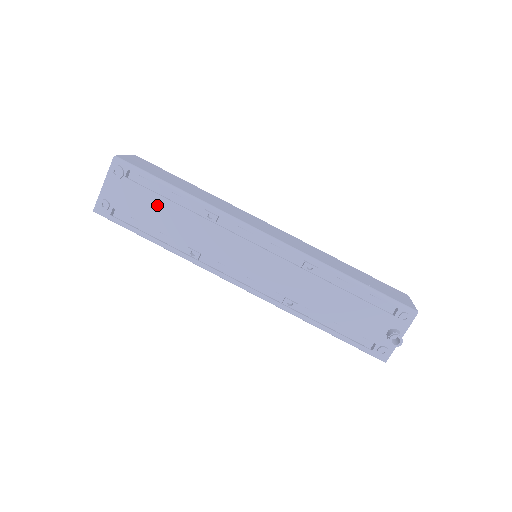
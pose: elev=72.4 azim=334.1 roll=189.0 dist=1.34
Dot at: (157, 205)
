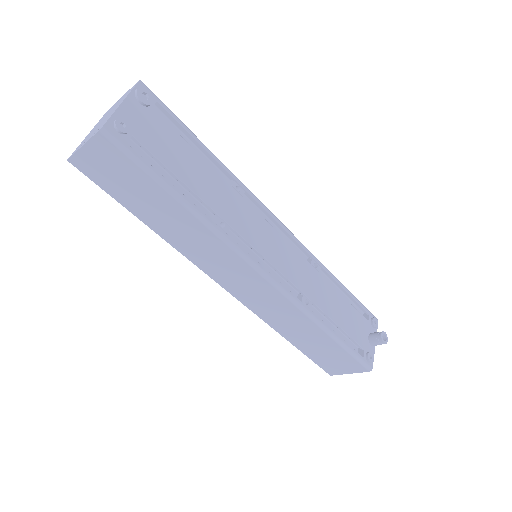
Dot at: (187, 155)
